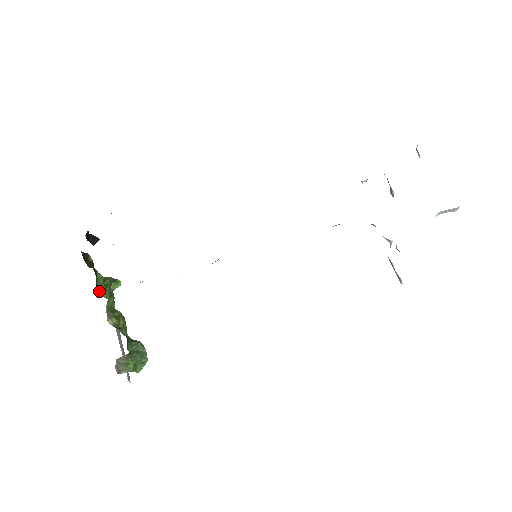
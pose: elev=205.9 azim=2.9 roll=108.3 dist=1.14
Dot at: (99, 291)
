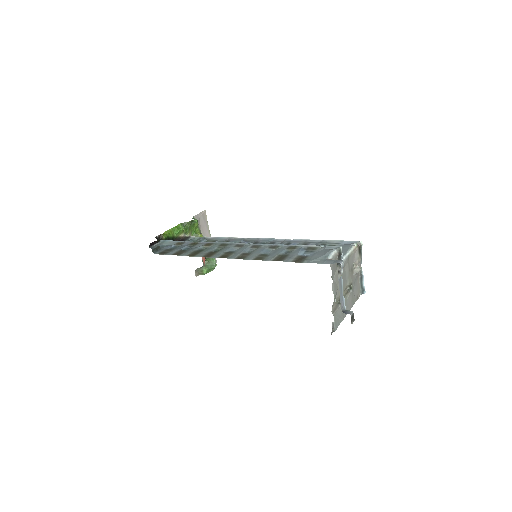
Dot at: (180, 236)
